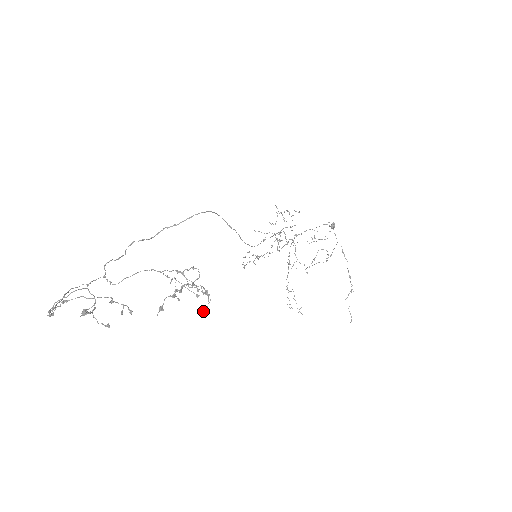
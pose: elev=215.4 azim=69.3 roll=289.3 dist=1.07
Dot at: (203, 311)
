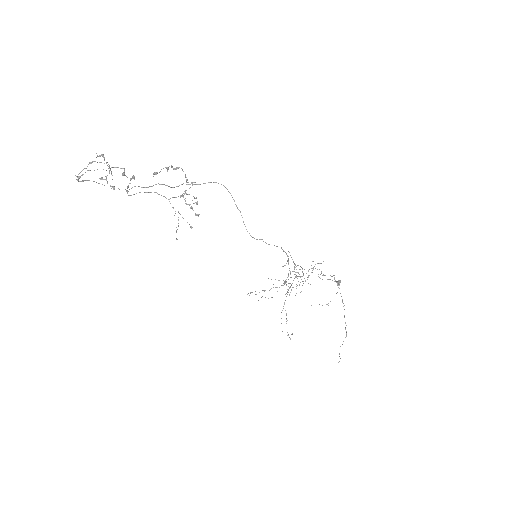
Dot at: occluded
